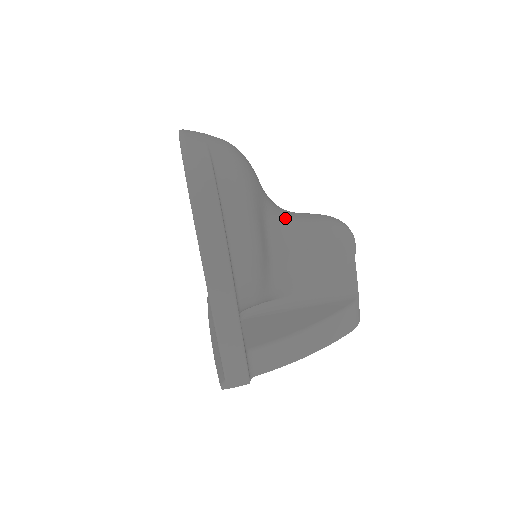
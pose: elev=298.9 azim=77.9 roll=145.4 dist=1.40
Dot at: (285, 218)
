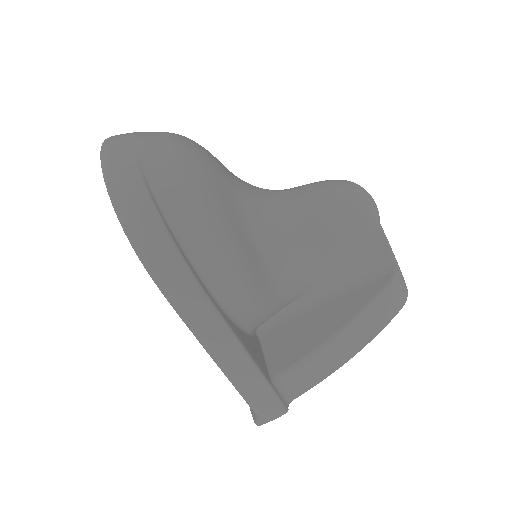
Dot at: (273, 206)
